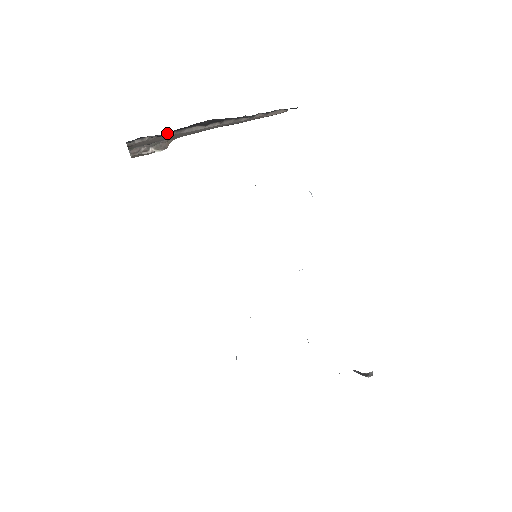
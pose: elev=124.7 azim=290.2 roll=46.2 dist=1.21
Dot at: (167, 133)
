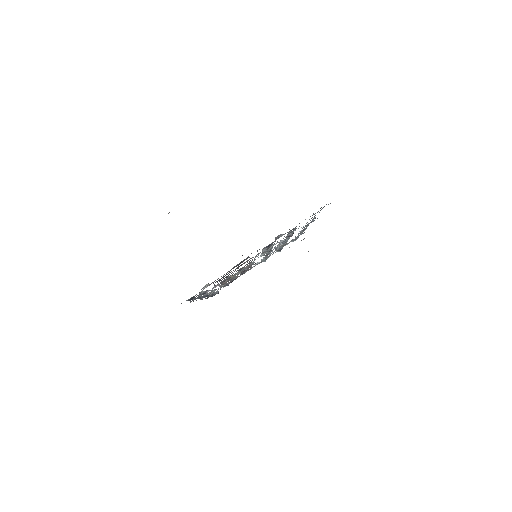
Dot at: occluded
